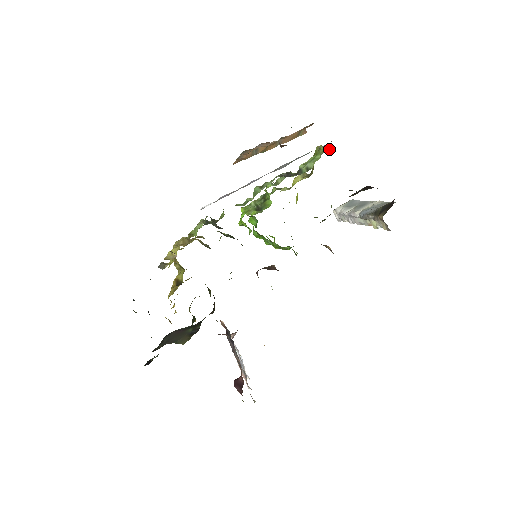
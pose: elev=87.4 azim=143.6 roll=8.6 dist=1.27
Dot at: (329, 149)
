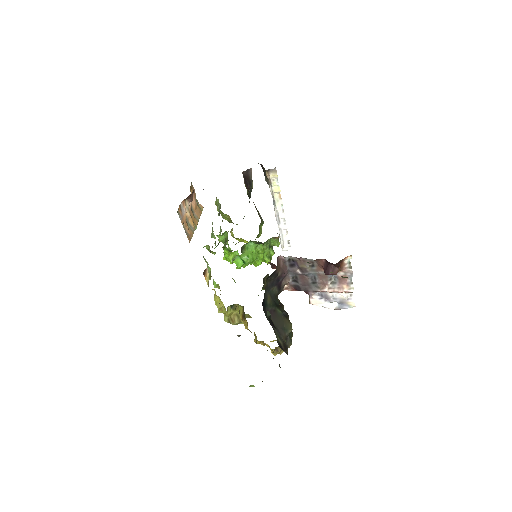
Dot at: occluded
